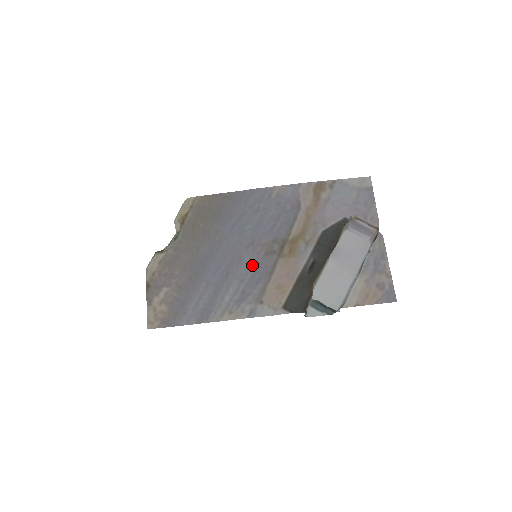
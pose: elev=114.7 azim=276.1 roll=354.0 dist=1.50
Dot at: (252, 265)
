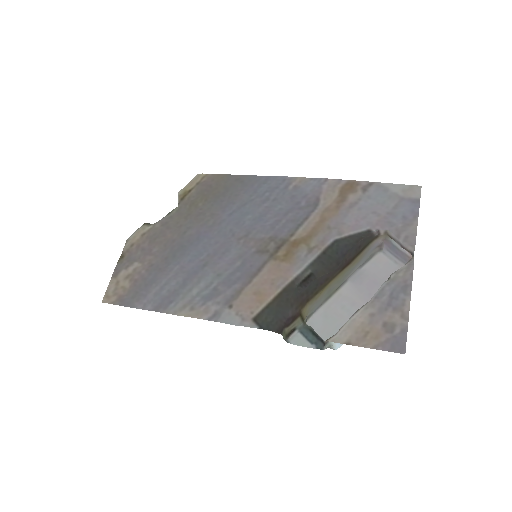
Dot at: (237, 260)
